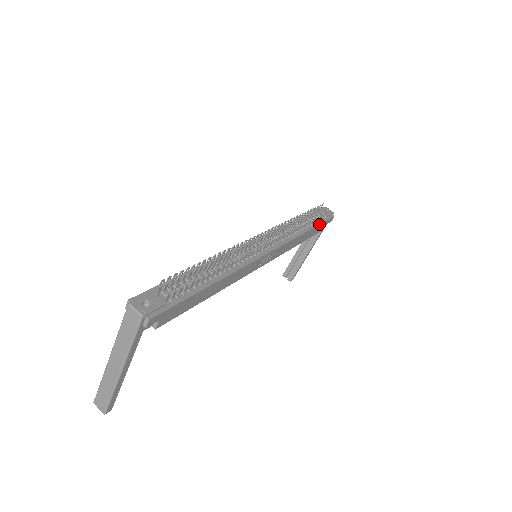
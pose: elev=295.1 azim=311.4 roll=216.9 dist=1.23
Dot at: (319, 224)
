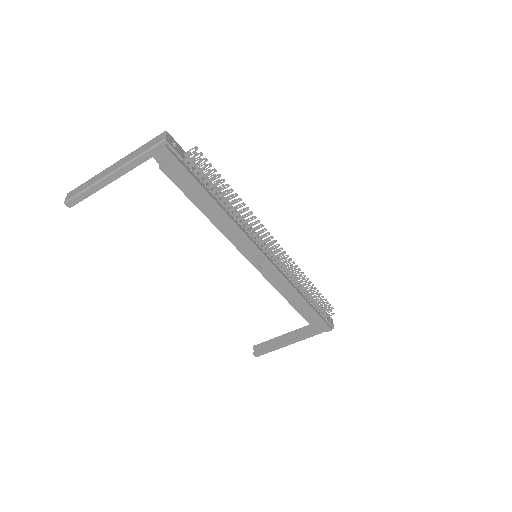
Dot at: (317, 312)
